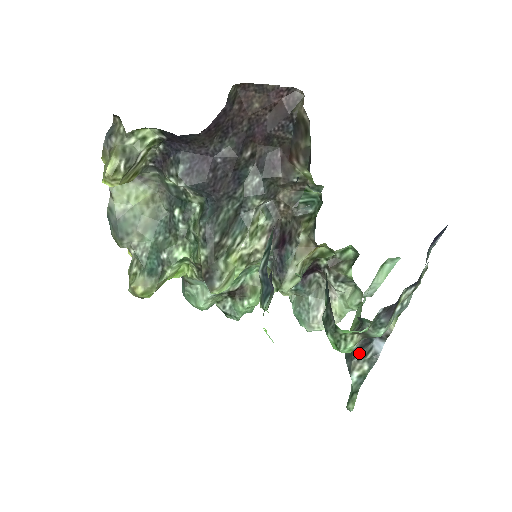
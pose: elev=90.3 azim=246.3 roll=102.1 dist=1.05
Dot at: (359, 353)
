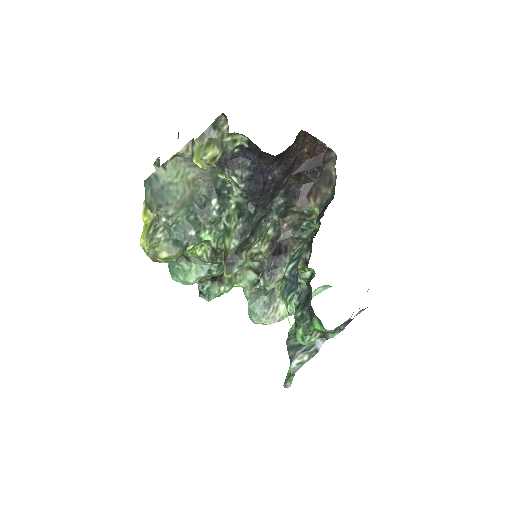
Dot at: (303, 347)
